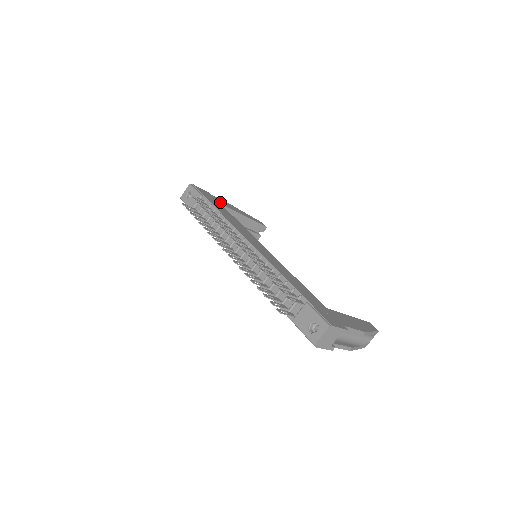
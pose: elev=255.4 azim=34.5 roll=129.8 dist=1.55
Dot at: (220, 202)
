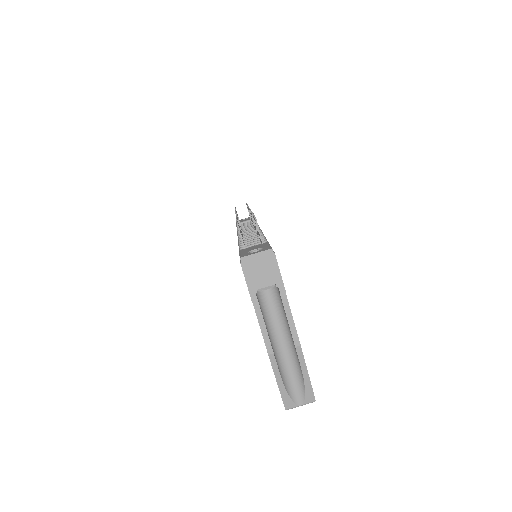
Dot at: occluded
